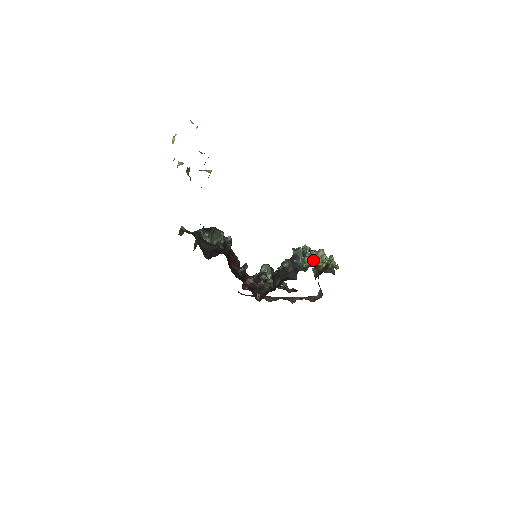
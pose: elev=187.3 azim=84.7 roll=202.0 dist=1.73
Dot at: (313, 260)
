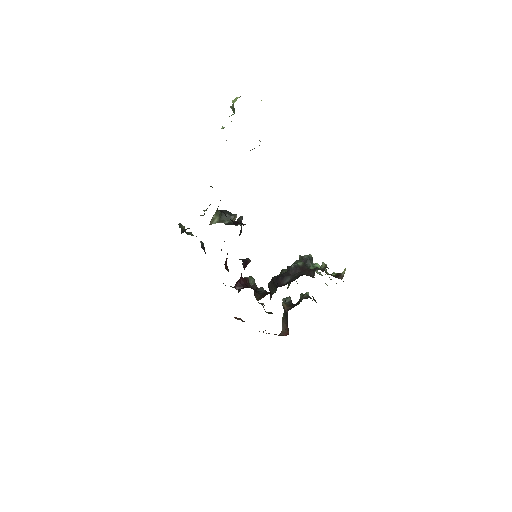
Dot at: occluded
